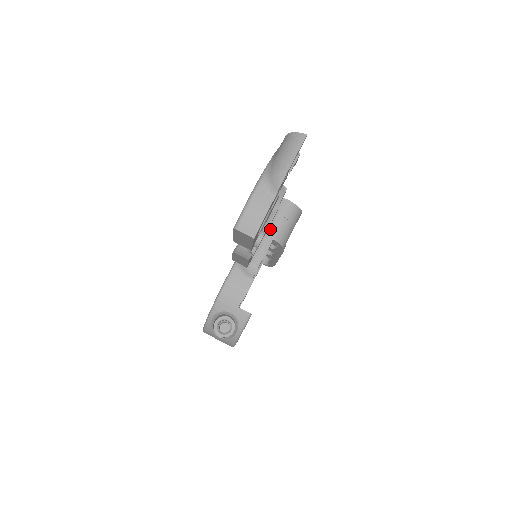
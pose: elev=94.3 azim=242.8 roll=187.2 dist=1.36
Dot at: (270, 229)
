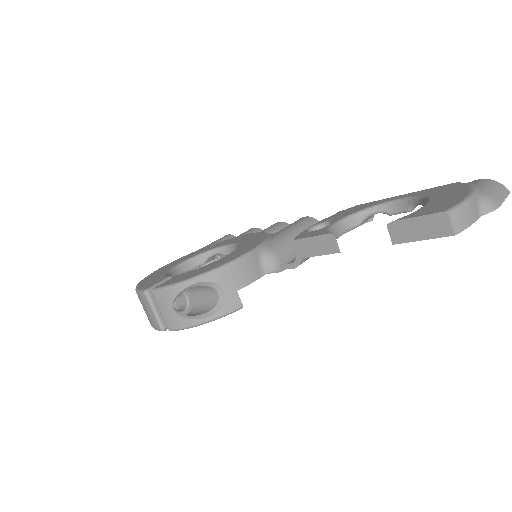
Dot at: occluded
